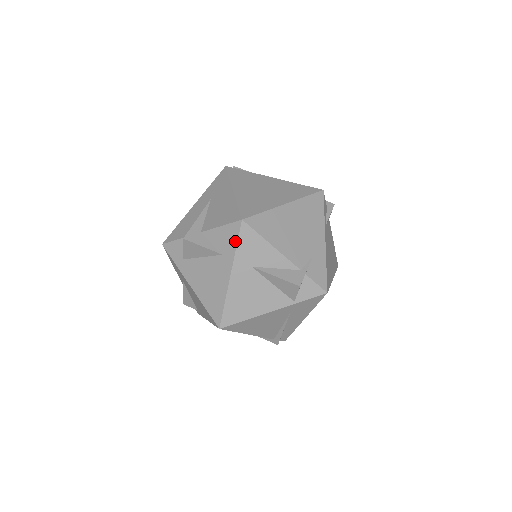
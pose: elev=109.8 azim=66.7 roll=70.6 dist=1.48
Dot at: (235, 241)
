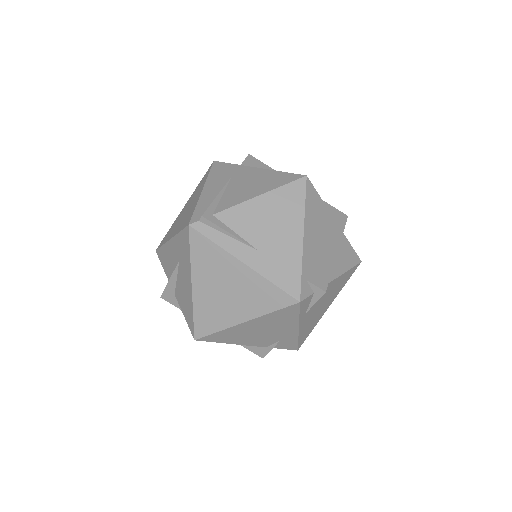
Dot at: occluded
